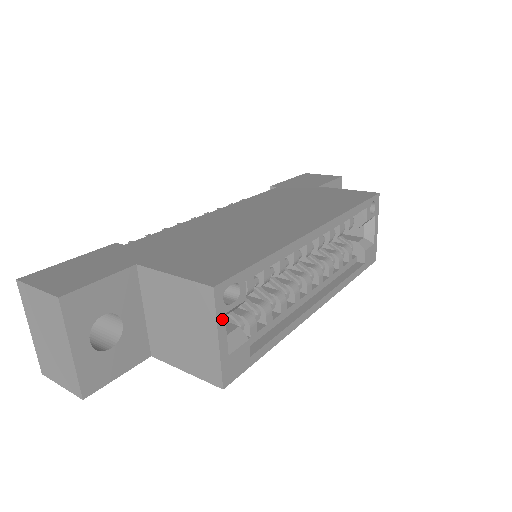
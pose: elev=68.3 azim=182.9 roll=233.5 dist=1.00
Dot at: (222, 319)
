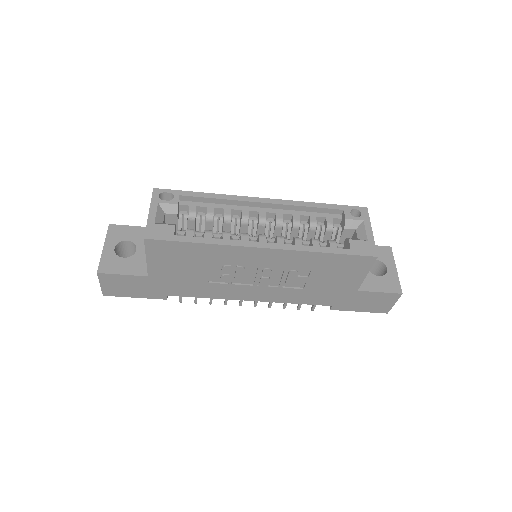
Dot at: (155, 204)
